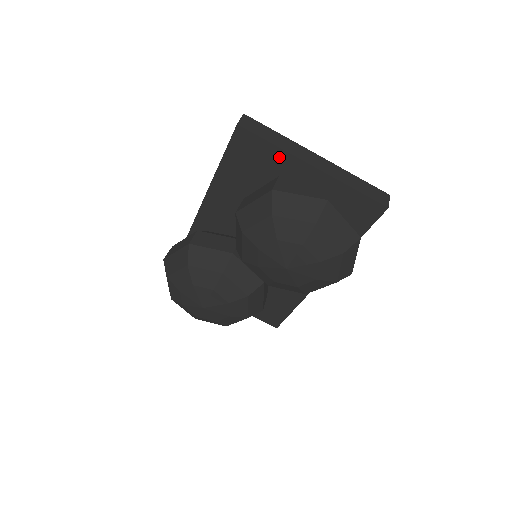
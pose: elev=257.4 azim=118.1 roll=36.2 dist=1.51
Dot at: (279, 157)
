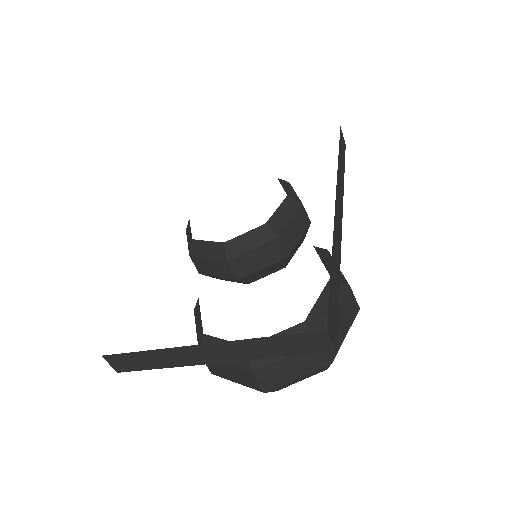
Dot at: occluded
